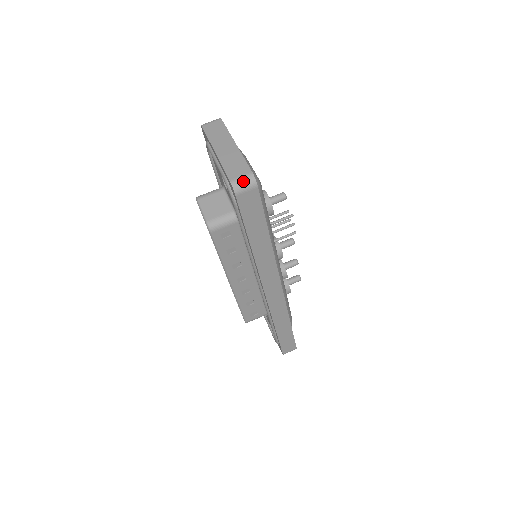
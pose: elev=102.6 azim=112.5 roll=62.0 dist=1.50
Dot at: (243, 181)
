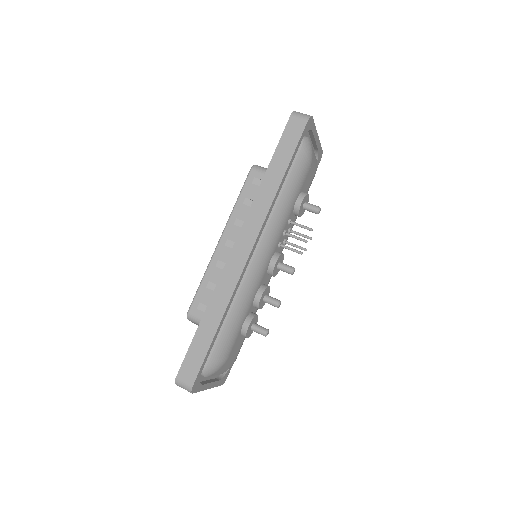
Dot at: occluded
